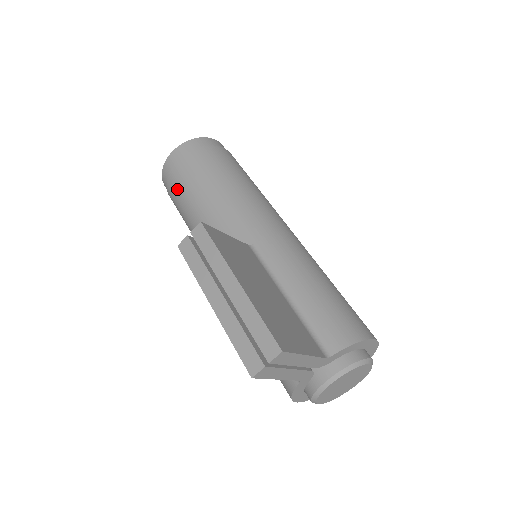
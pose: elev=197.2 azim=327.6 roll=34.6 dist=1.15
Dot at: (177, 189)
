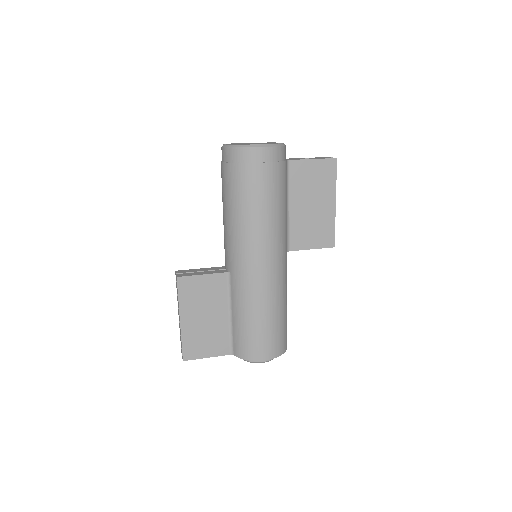
Dot at: occluded
